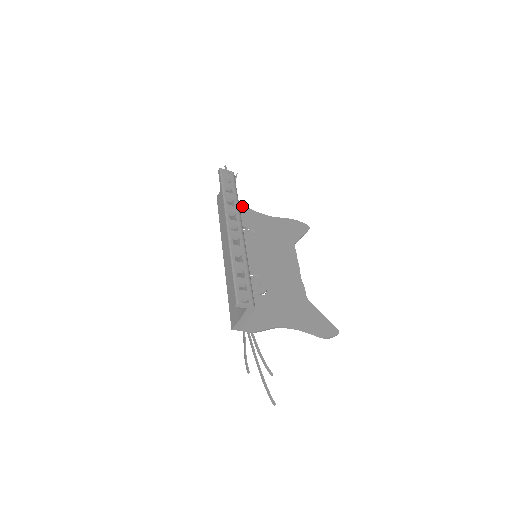
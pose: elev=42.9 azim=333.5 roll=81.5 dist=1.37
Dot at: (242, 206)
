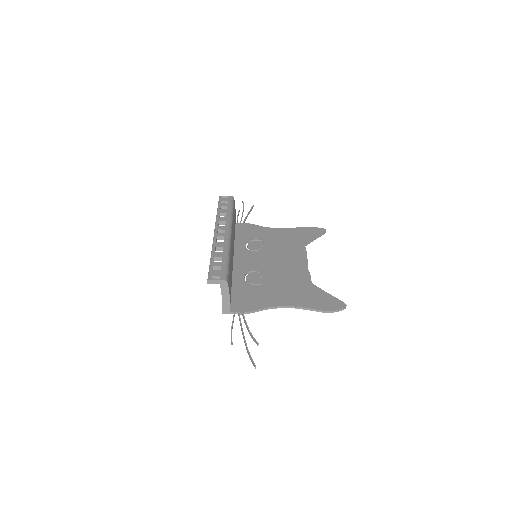
Dot at: (253, 226)
